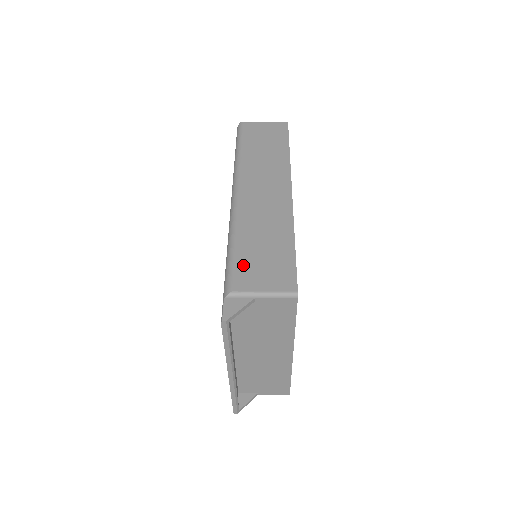
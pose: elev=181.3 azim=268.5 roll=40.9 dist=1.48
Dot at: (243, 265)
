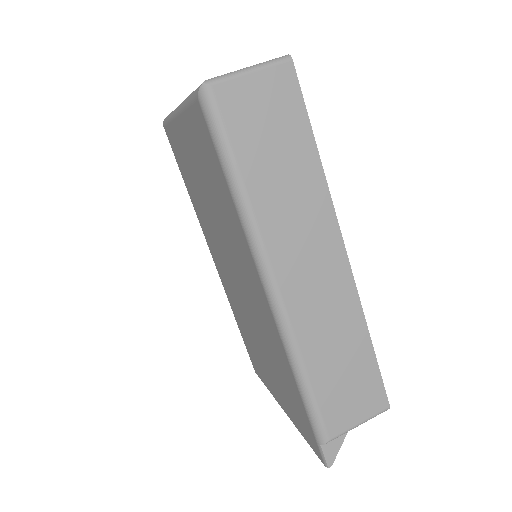
Dot at: (329, 404)
